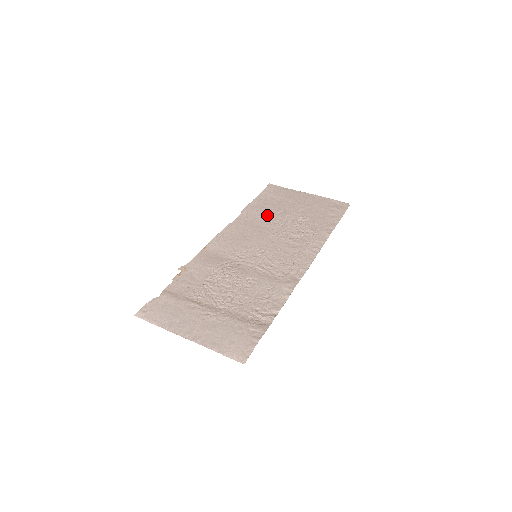
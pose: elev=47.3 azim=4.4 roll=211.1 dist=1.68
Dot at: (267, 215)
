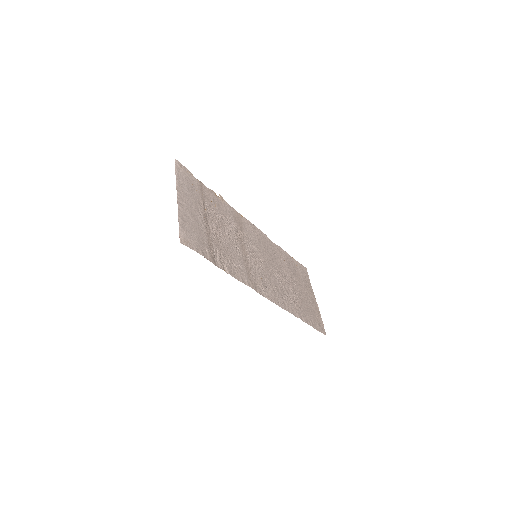
Dot at: (286, 266)
